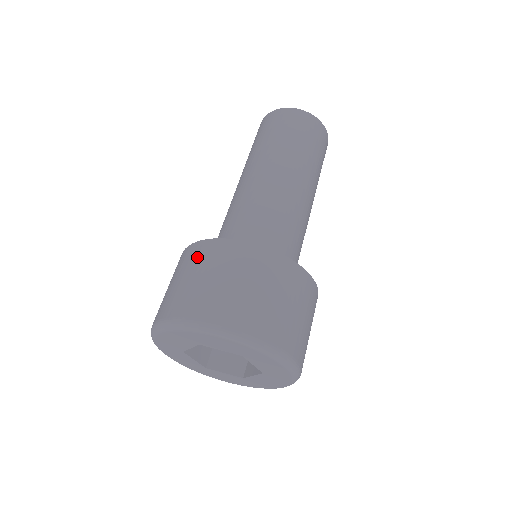
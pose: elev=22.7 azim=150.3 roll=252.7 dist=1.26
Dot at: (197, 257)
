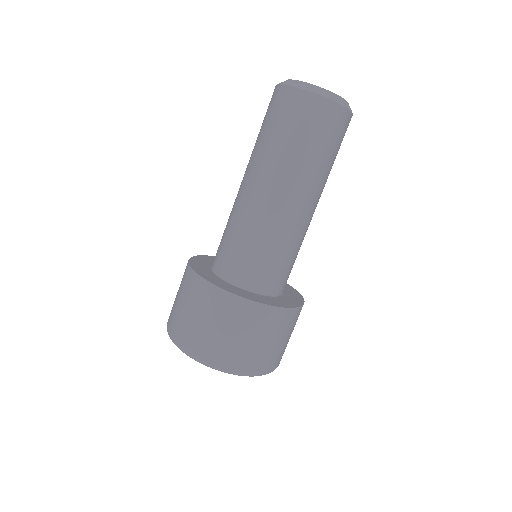
Dot at: (186, 284)
